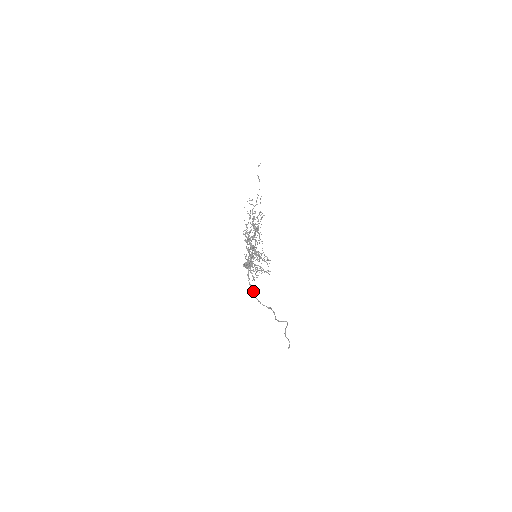
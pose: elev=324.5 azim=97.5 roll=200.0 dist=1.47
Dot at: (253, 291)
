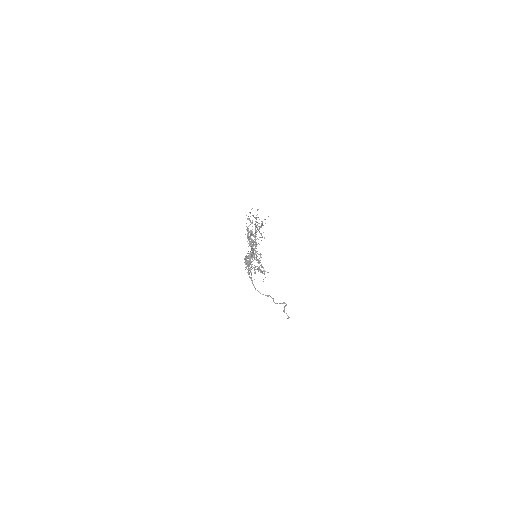
Dot at: (253, 284)
